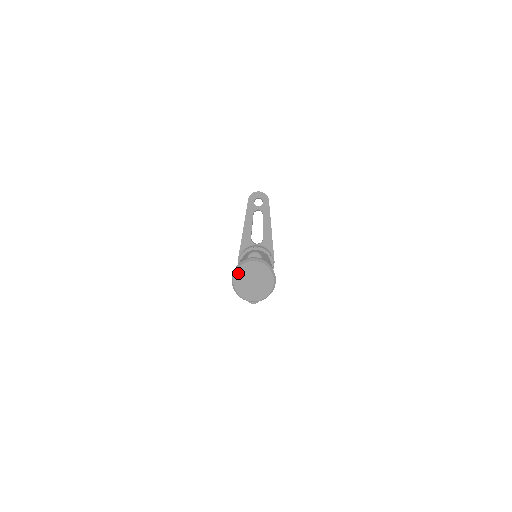
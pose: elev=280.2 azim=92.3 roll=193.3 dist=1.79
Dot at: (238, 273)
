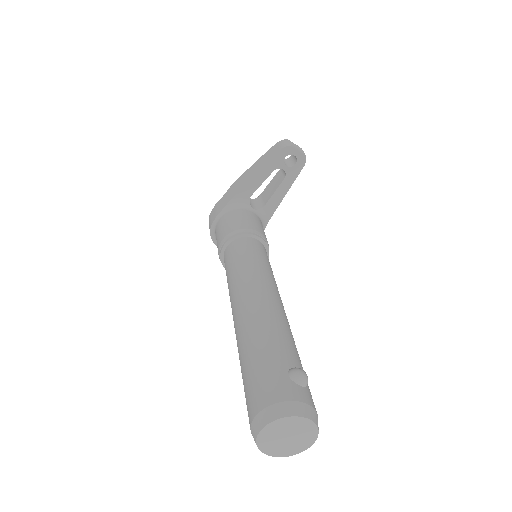
Dot at: (276, 423)
